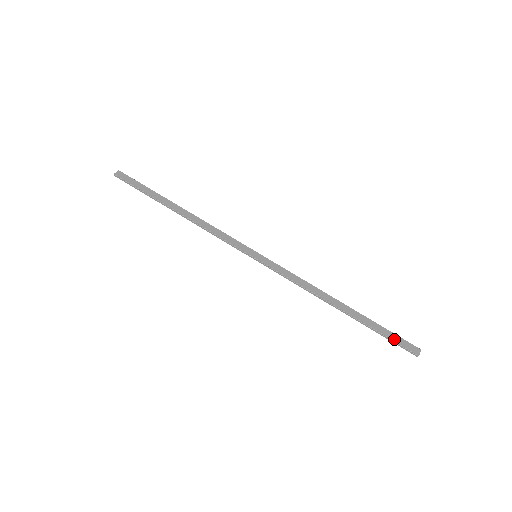
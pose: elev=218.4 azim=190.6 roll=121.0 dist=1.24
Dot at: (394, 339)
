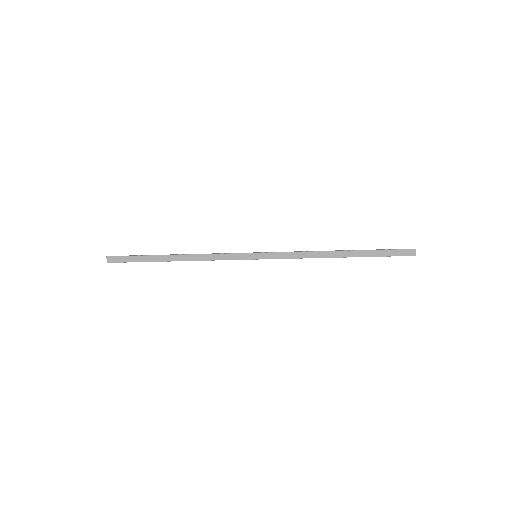
Dot at: (392, 255)
